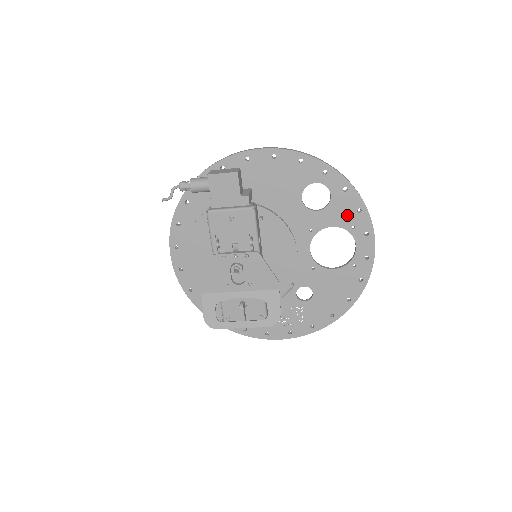
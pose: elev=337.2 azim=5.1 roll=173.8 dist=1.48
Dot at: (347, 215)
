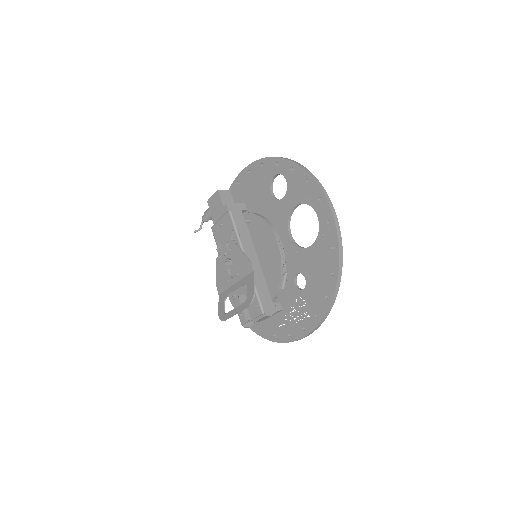
Dot at: (301, 190)
